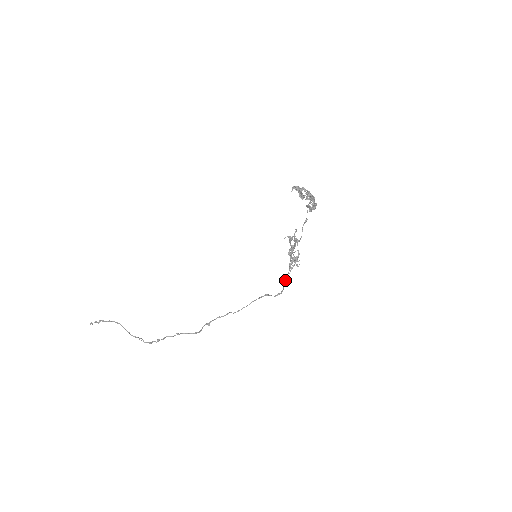
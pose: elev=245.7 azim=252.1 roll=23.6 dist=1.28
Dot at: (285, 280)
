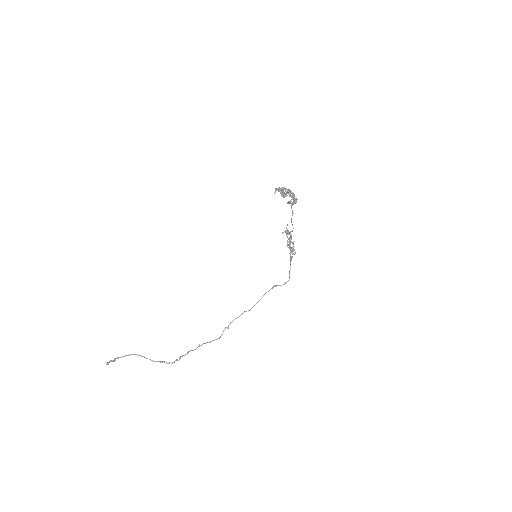
Dot at: occluded
